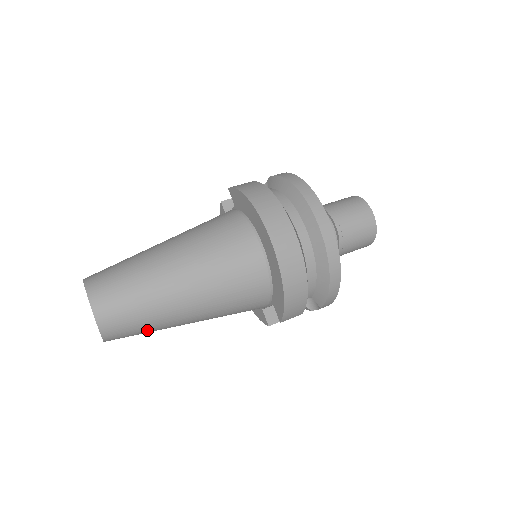
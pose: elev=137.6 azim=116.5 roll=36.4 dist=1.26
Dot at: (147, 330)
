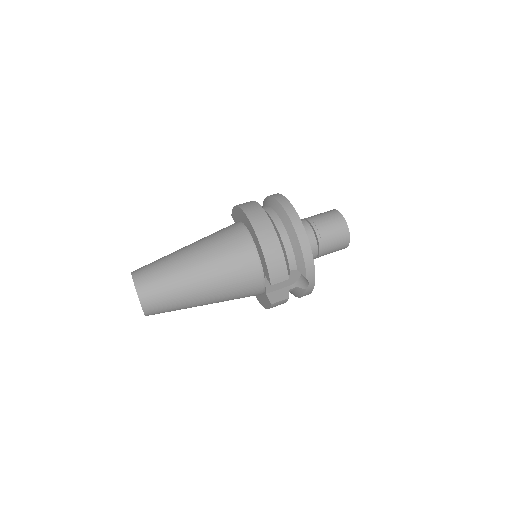
Dot at: (172, 299)
